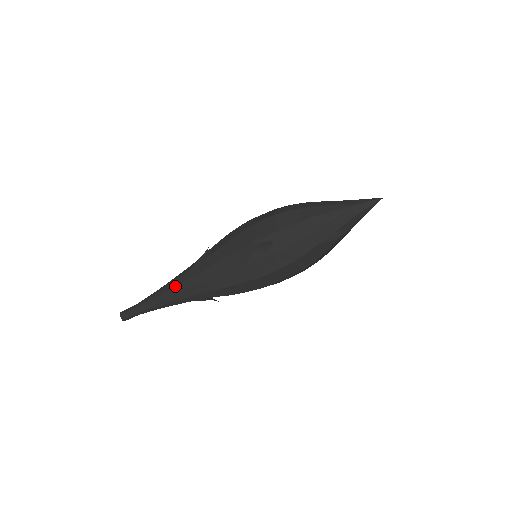
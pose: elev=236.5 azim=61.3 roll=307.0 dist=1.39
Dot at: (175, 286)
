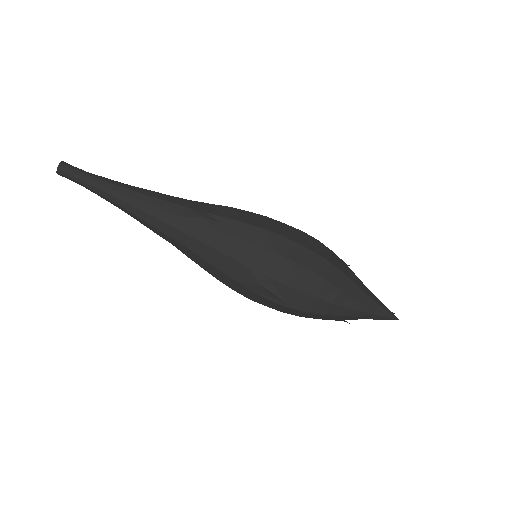
Dot at: (151, 215)
